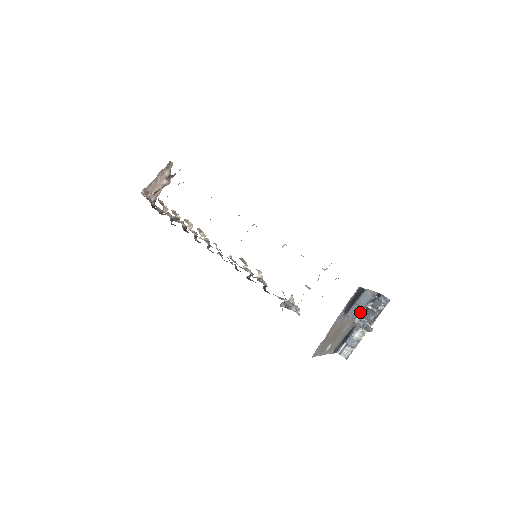
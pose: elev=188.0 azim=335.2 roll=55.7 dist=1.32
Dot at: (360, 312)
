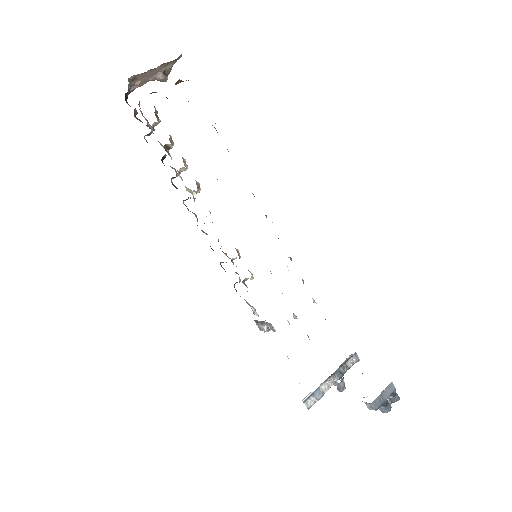
Dot at: (382, 404)
